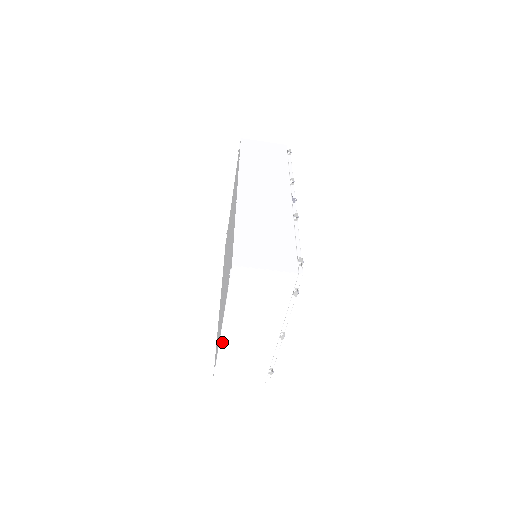
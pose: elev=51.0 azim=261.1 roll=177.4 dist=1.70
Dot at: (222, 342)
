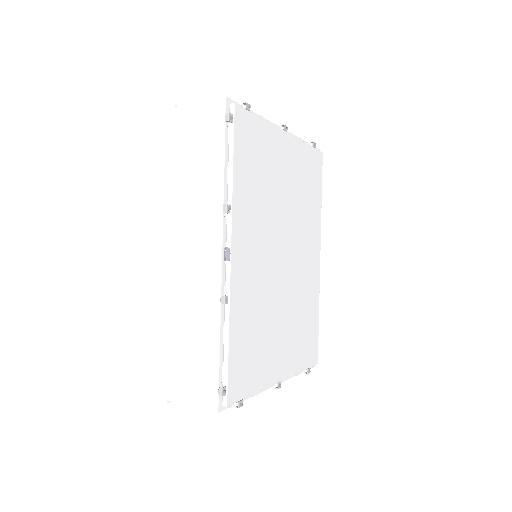
Dot at: occluded
